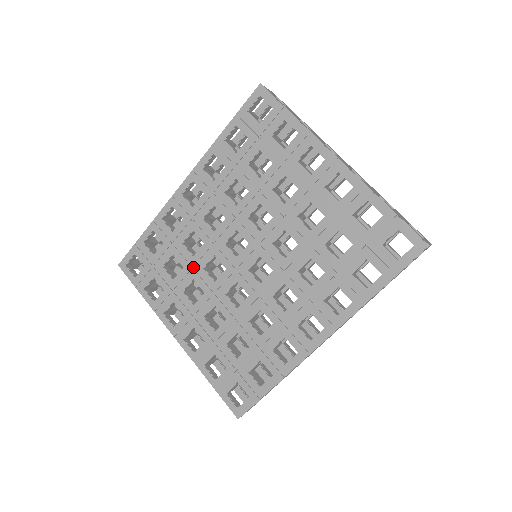
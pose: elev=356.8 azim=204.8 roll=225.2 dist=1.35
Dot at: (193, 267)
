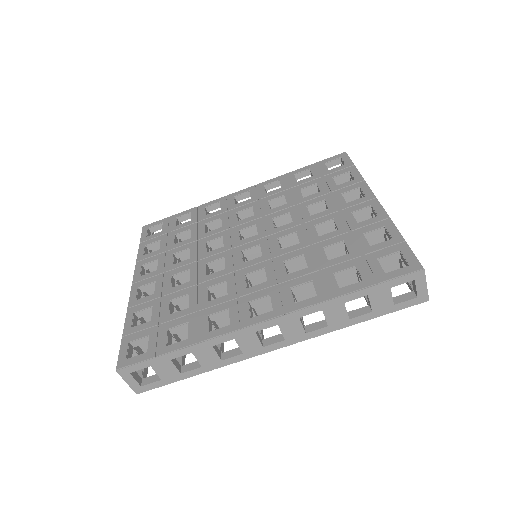
Dot at: (198, 240)
